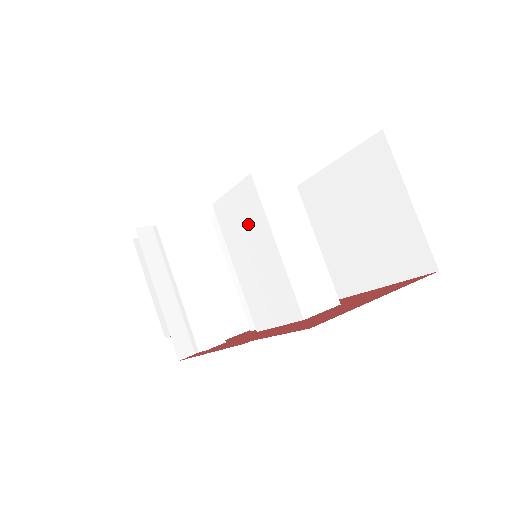
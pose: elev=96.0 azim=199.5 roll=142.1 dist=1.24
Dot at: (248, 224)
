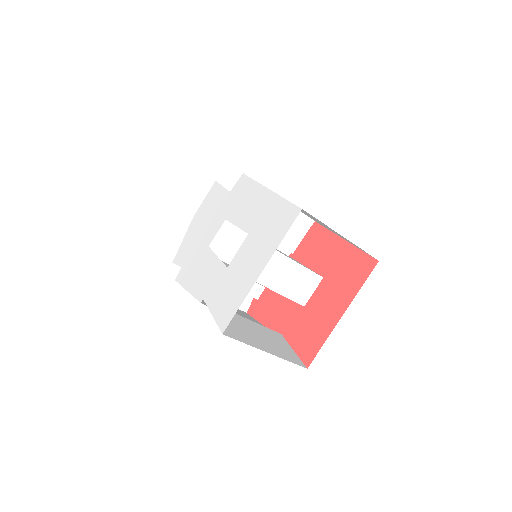
Dot at: occluded
